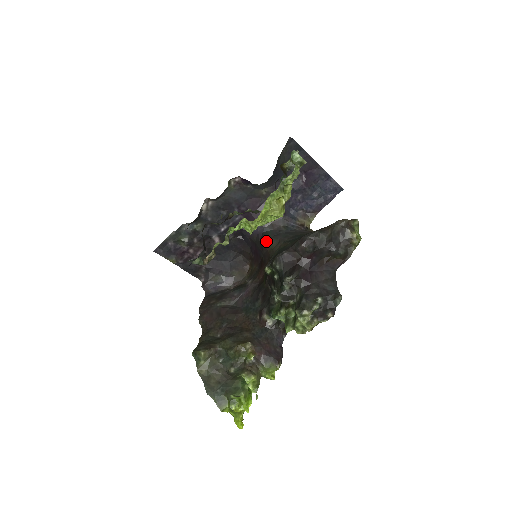
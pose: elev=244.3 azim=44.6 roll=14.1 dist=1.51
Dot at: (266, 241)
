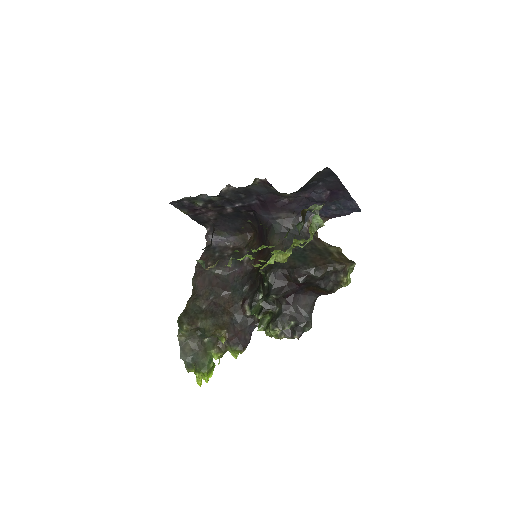
Dot at: (272, 233)
